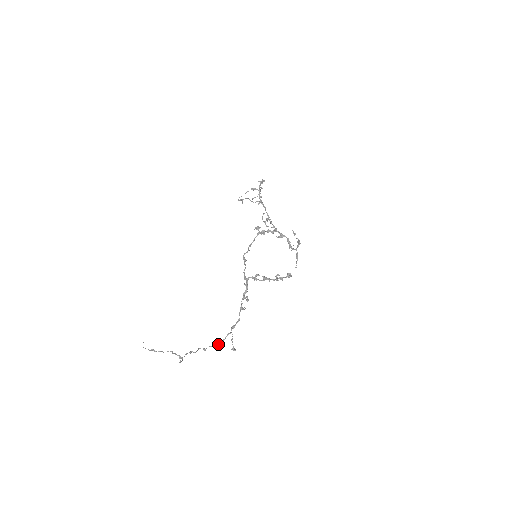
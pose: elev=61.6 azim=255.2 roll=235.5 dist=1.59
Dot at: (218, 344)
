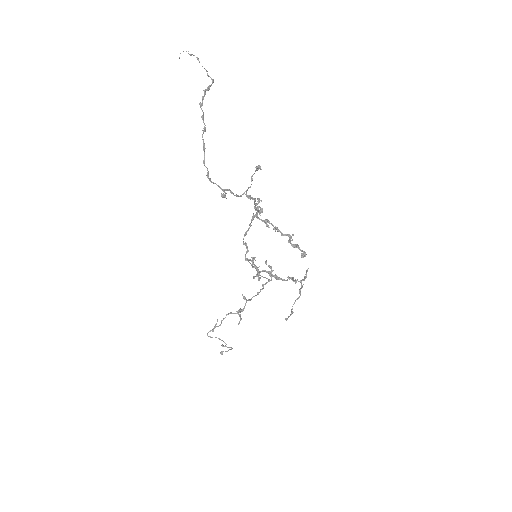
Dot at: (225, 194)
